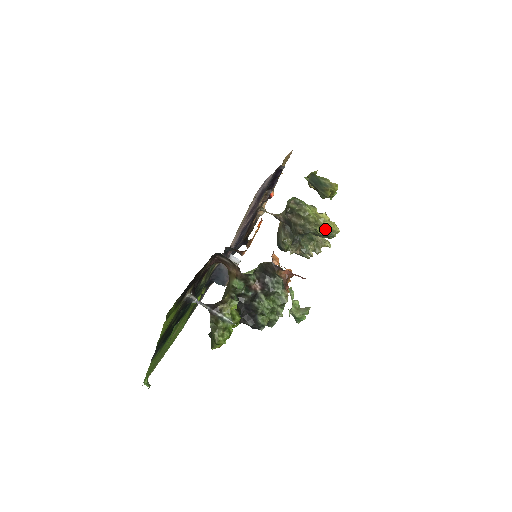
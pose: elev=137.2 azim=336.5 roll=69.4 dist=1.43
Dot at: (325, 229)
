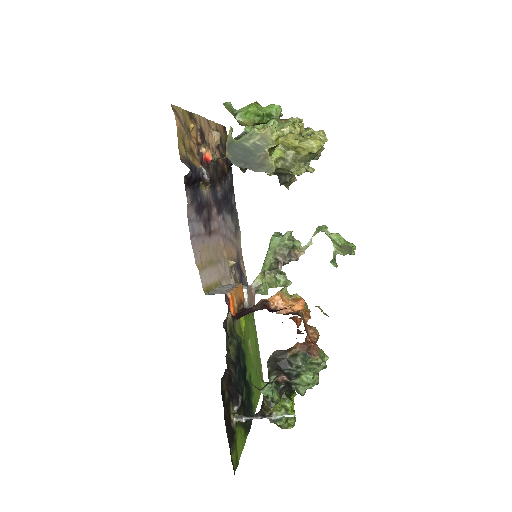
Dot at: (304, 156)
